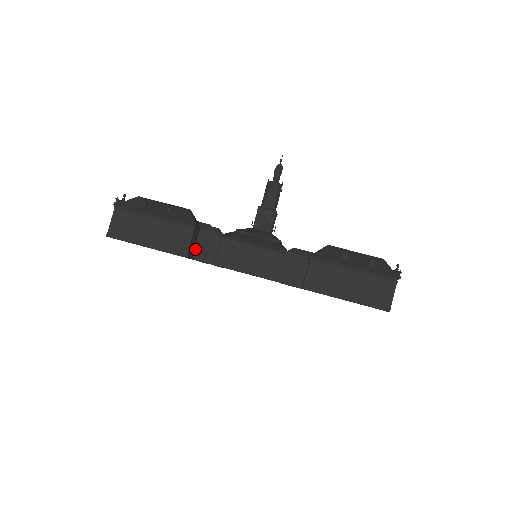
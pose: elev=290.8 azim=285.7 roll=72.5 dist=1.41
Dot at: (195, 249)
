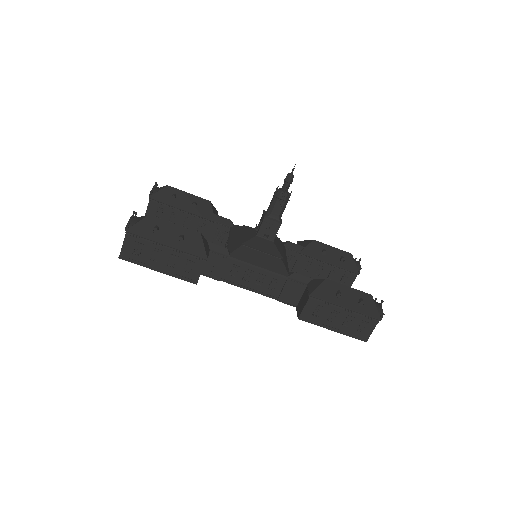
Dot at: occluded
